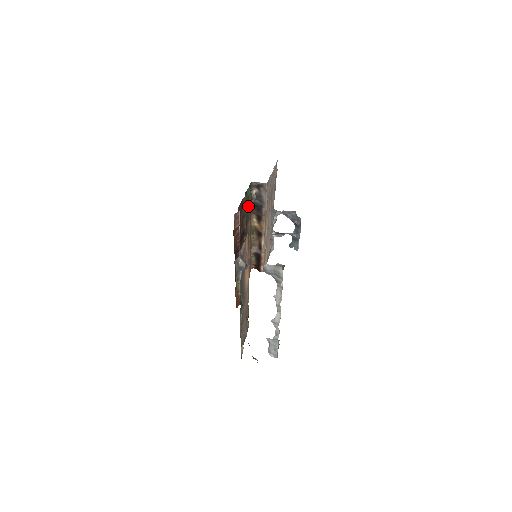
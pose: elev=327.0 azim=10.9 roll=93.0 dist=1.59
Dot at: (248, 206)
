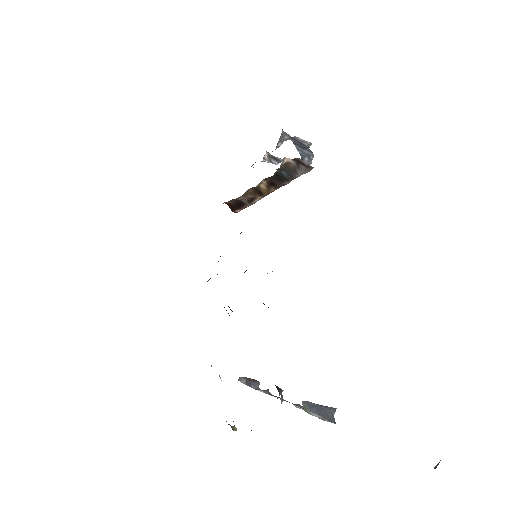
Dot at: occluded
